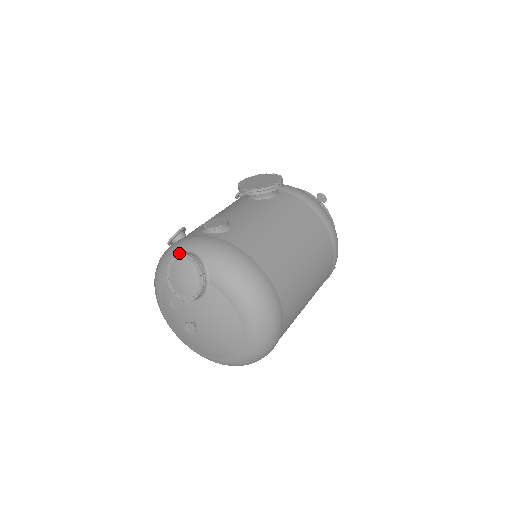
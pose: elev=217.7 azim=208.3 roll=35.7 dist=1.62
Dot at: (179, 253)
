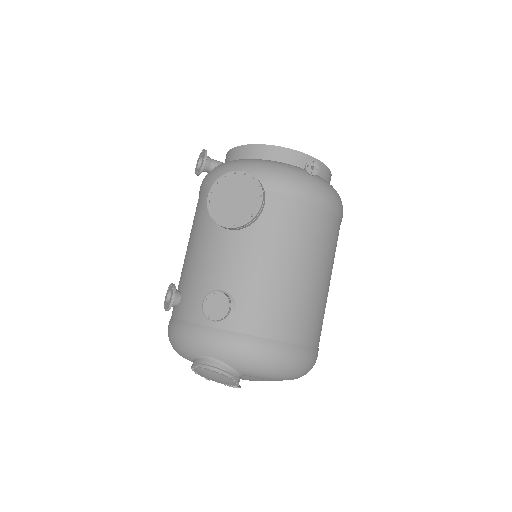
Dot at: (196, 355)
